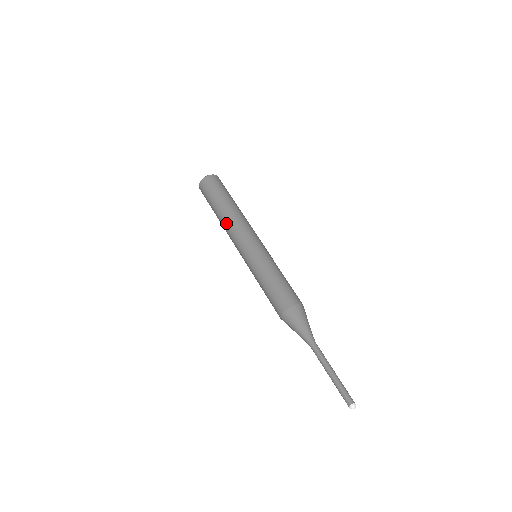
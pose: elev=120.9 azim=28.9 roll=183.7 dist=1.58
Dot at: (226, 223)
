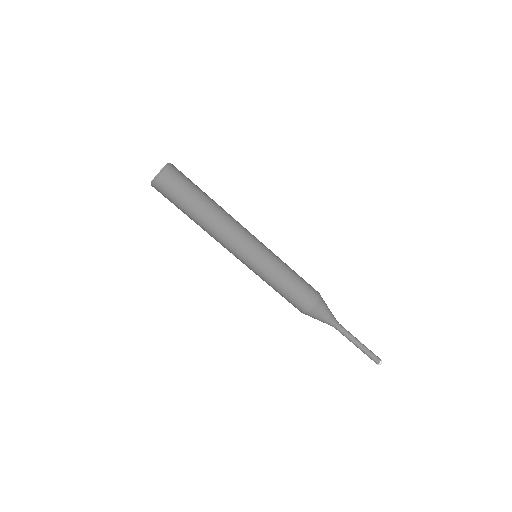
Dot at: (216, 228)
